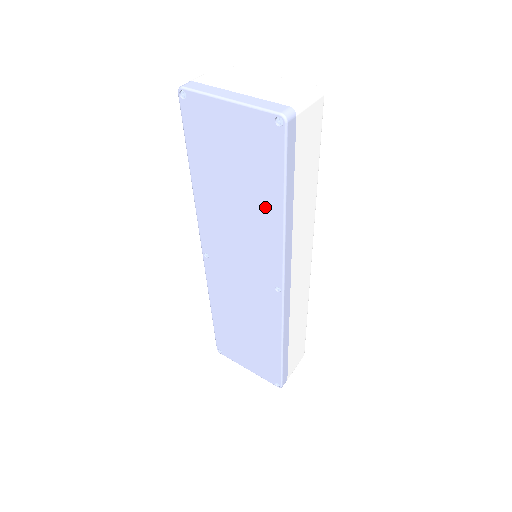
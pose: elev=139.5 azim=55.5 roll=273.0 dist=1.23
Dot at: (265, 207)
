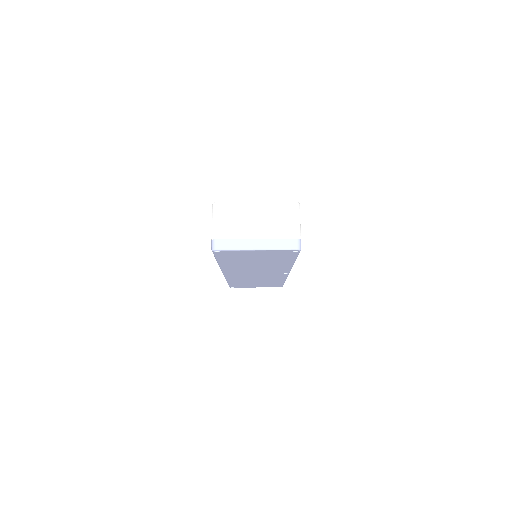
Dot at: (280, 263)
